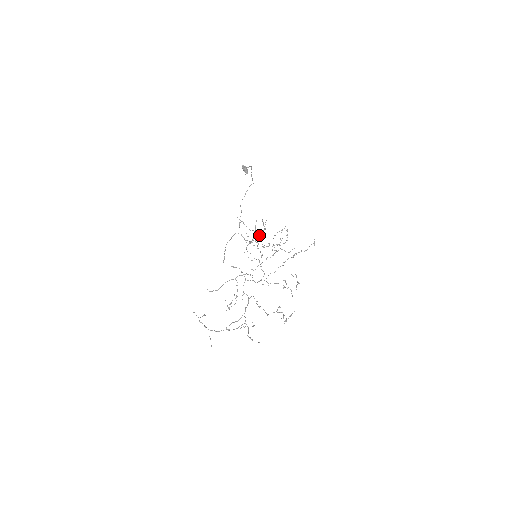
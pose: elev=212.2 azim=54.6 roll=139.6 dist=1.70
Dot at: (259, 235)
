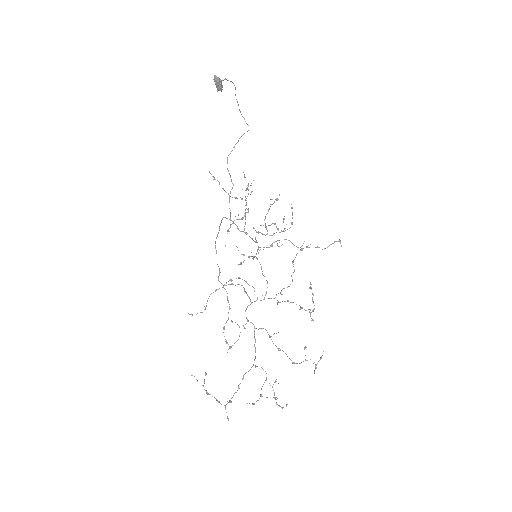
Dot at: (248, 209)
